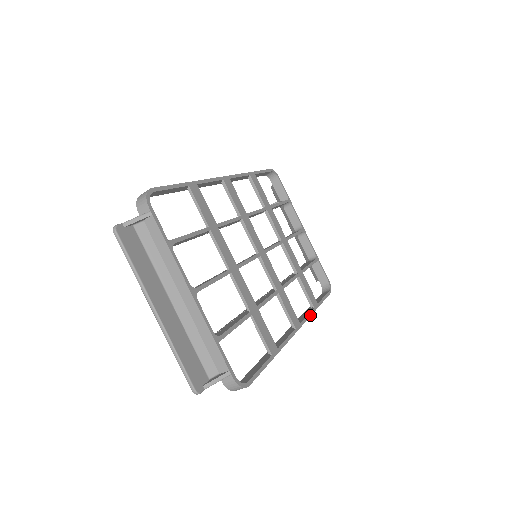
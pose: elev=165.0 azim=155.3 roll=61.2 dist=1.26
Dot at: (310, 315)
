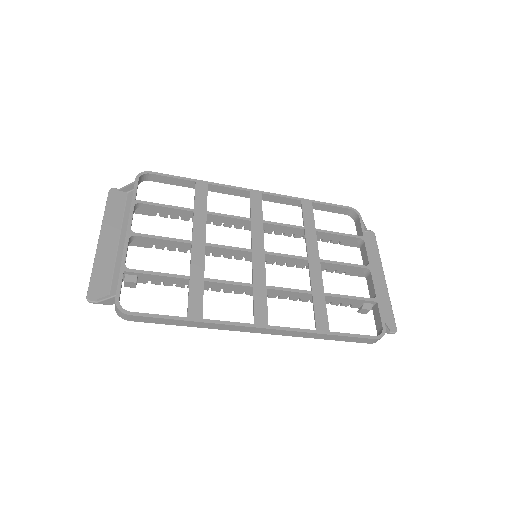
Dot at: (299, 331)
